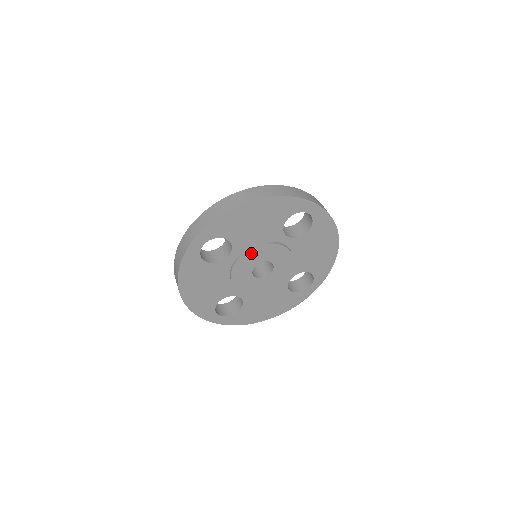
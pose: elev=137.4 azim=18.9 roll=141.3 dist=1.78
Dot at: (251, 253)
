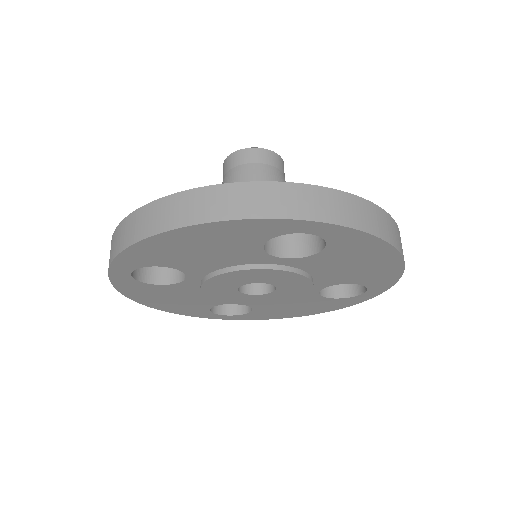
Dot at: (220, 278)
